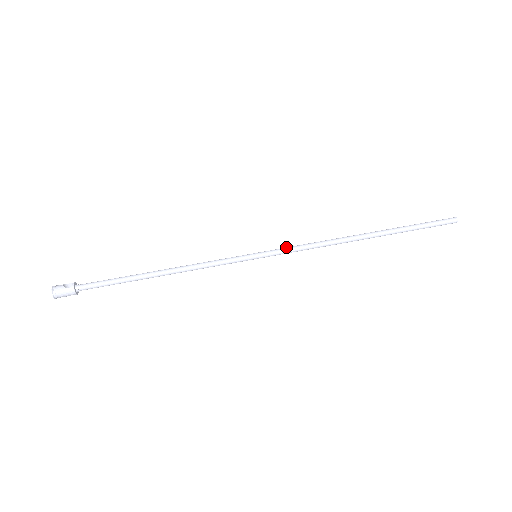
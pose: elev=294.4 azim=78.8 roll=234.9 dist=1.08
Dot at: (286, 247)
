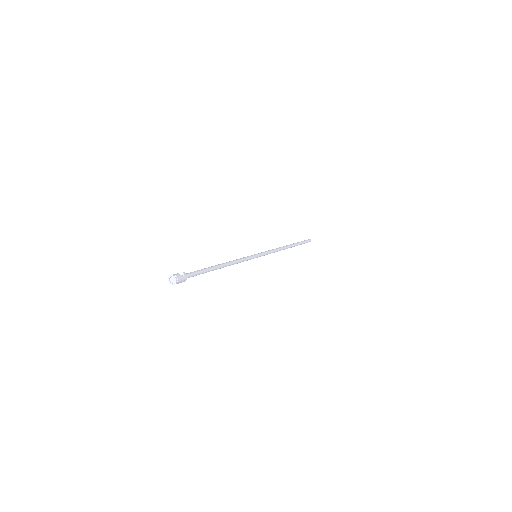
Dot at: (265, 251)
